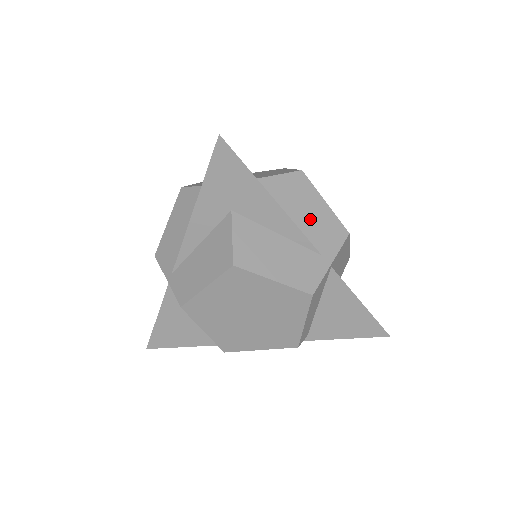
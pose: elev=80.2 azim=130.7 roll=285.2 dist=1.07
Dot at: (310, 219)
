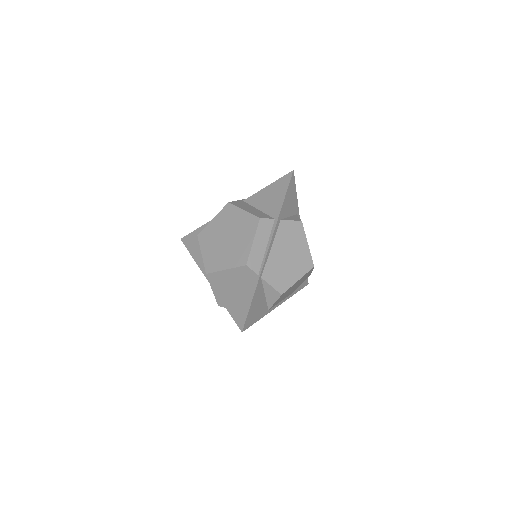
Dot at: occluded
